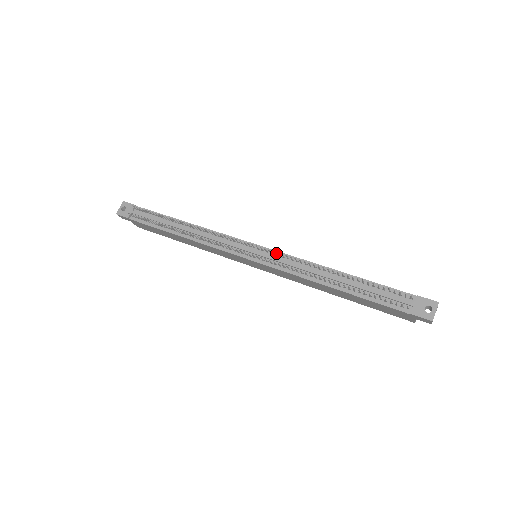
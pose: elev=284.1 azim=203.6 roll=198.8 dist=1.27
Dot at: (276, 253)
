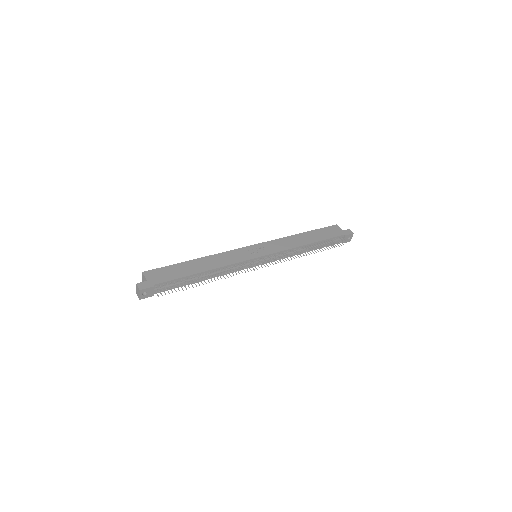
Dot at: (275, 254)
